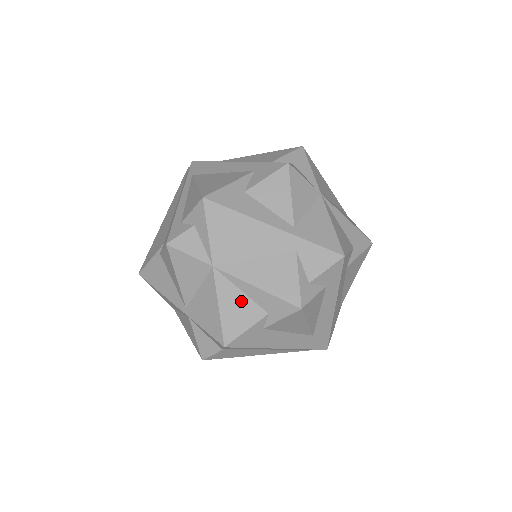
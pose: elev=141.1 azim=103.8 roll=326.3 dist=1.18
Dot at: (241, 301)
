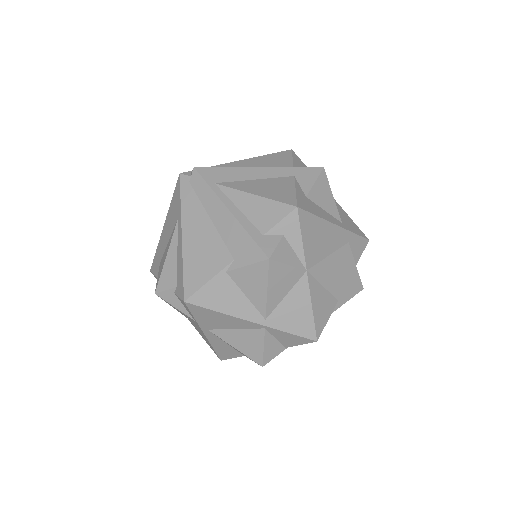
Dot at: (324, 296)
